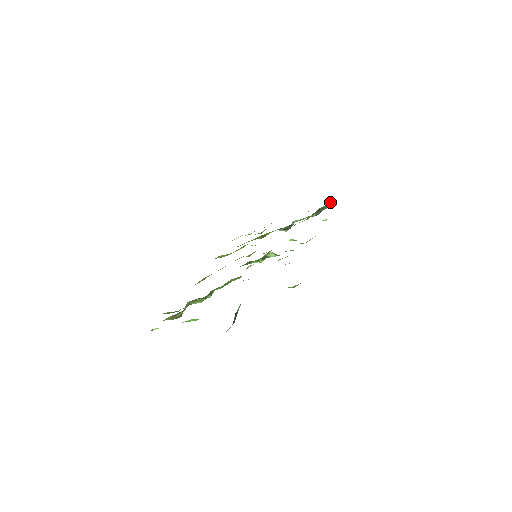
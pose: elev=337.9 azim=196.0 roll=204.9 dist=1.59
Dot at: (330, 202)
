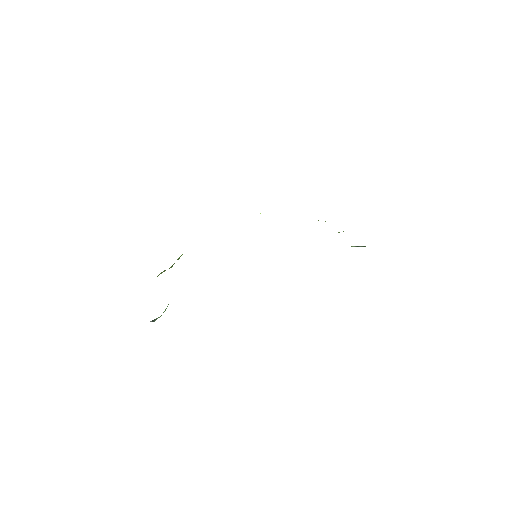
Dot at: occluded
